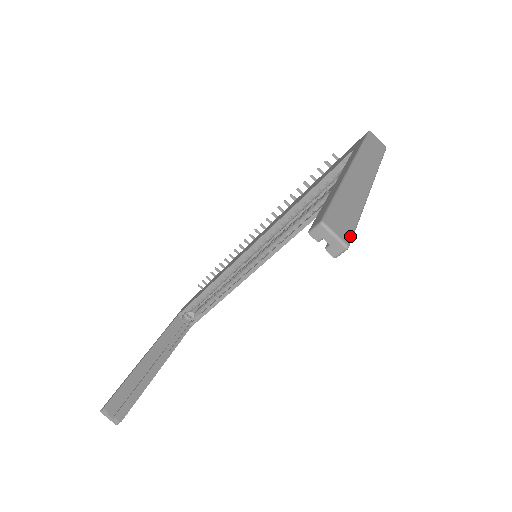
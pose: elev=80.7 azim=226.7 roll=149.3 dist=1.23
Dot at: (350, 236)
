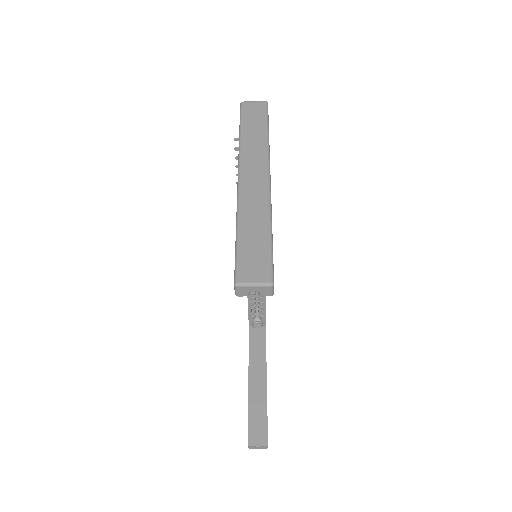
Dot at: (269, 269)
